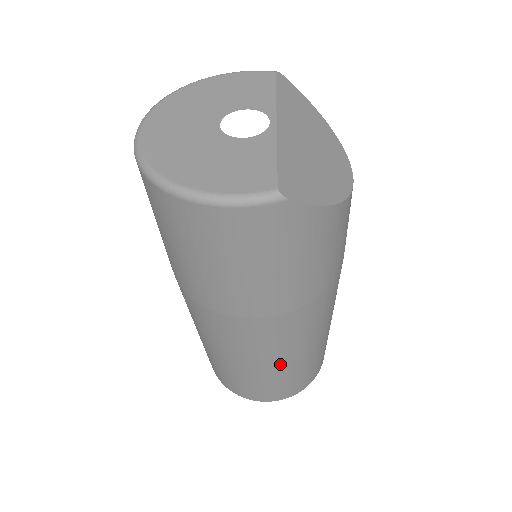
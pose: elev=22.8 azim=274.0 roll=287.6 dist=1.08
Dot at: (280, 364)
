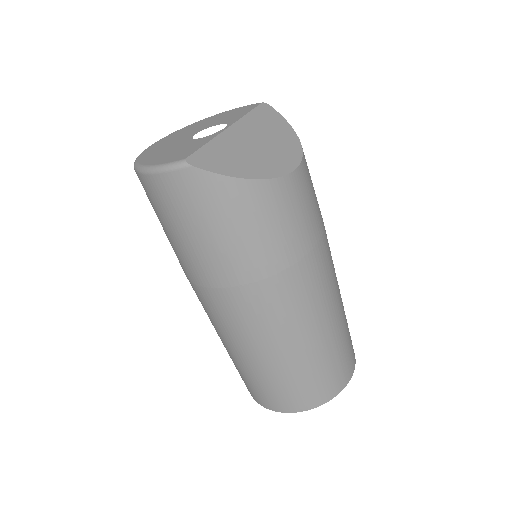
Dot at: (264, 356)
